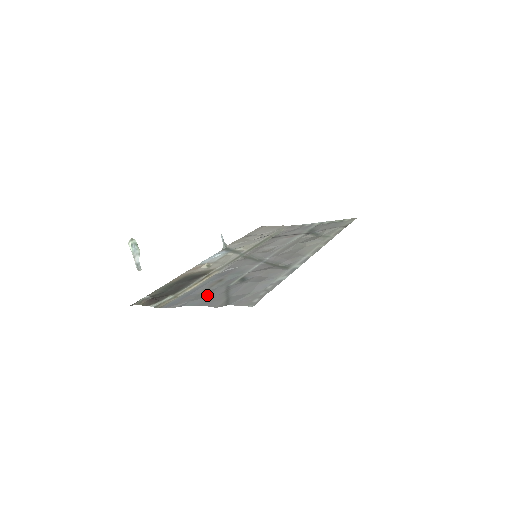
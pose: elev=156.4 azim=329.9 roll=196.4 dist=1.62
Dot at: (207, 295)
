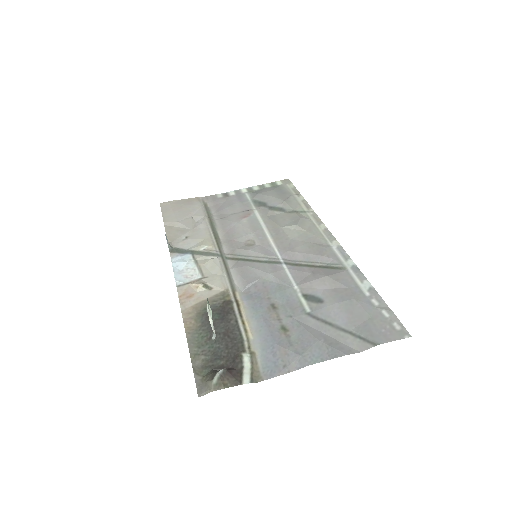
Dot at: (308, 337)
